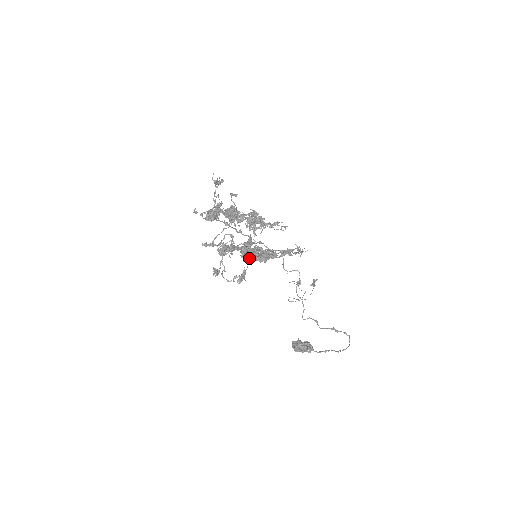
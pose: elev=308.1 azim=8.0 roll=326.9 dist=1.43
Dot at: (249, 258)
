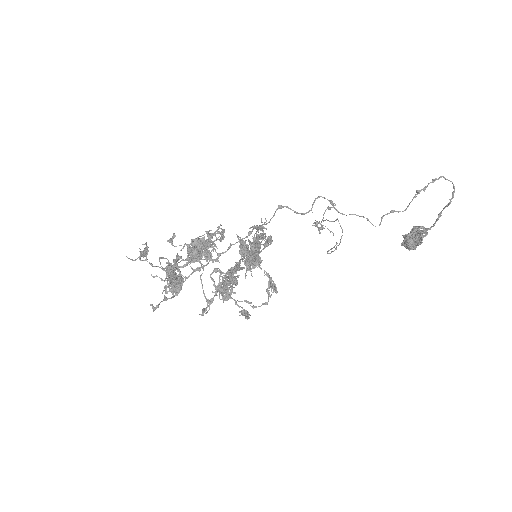
Dot at: (252, 267)
